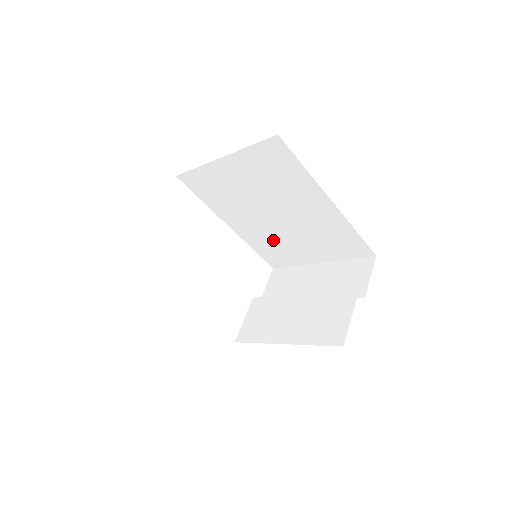
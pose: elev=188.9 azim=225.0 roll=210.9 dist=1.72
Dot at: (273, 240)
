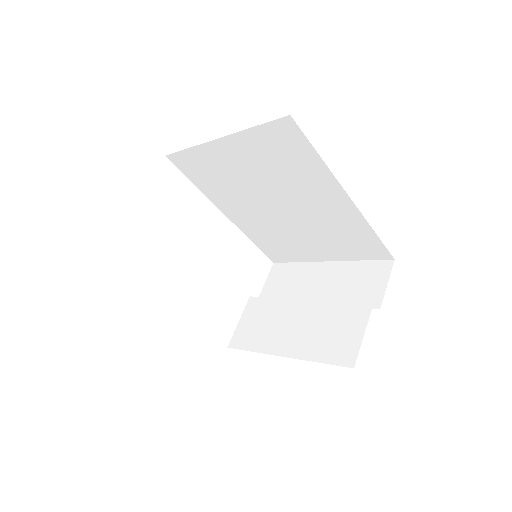
Dot at: (275, 234)
